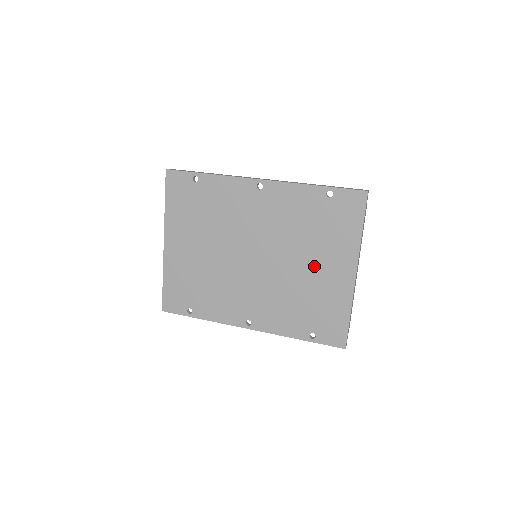
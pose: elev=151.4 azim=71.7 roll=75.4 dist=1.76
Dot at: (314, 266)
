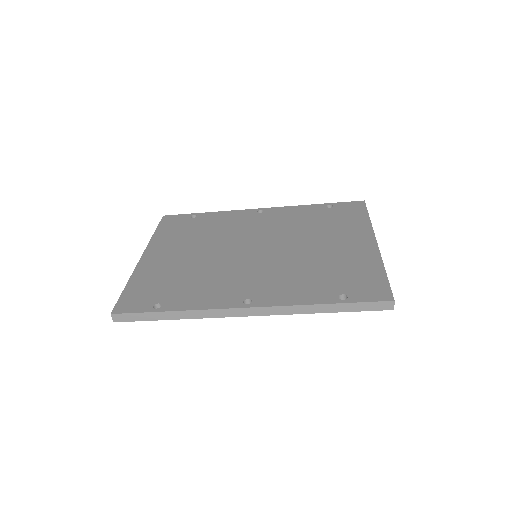
Dot at: (327, 244)
